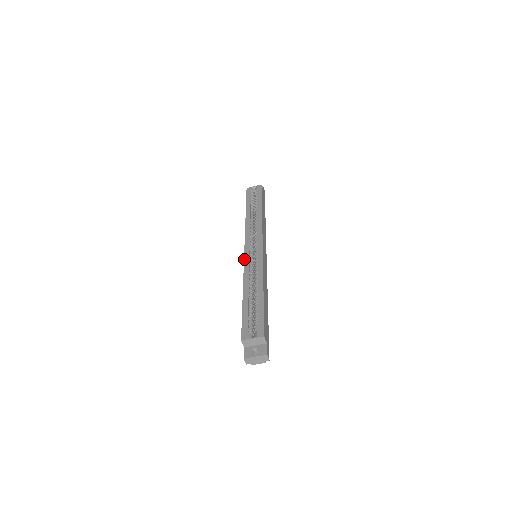
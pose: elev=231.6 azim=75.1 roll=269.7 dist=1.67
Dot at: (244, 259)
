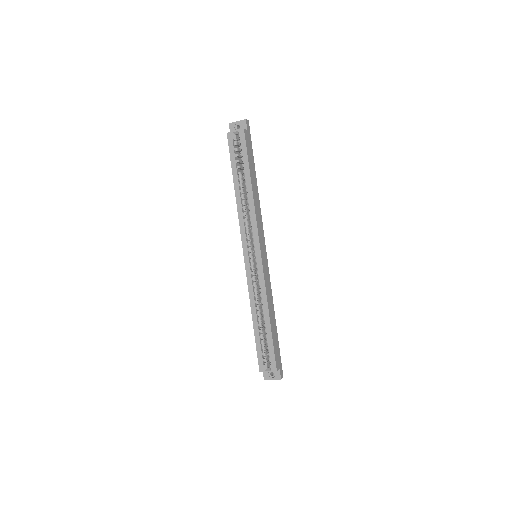
Dot at: (246, 271)
